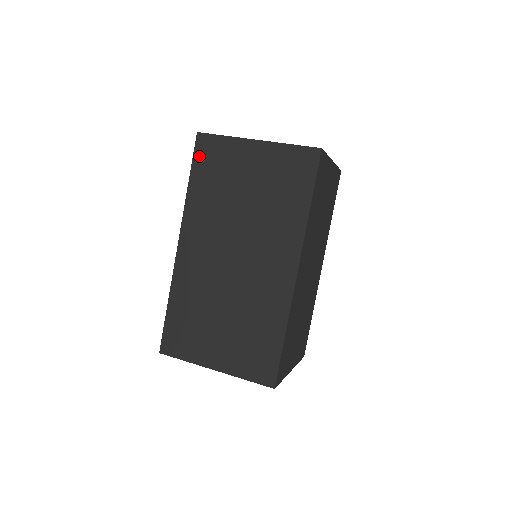
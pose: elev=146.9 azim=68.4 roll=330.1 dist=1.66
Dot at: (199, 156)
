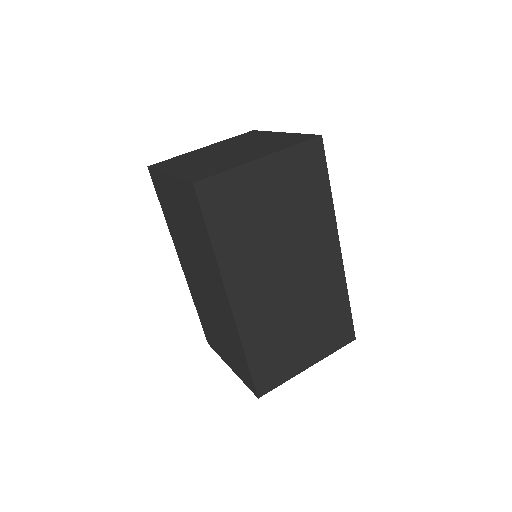
Dot at: (156, 189)
